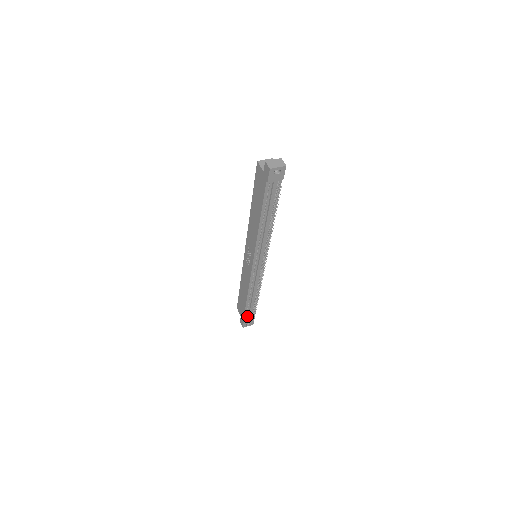
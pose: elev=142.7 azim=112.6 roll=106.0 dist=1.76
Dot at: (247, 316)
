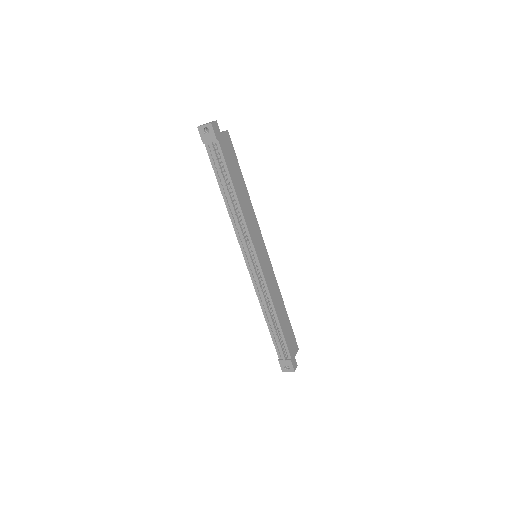
Dot at: (281, 353)
